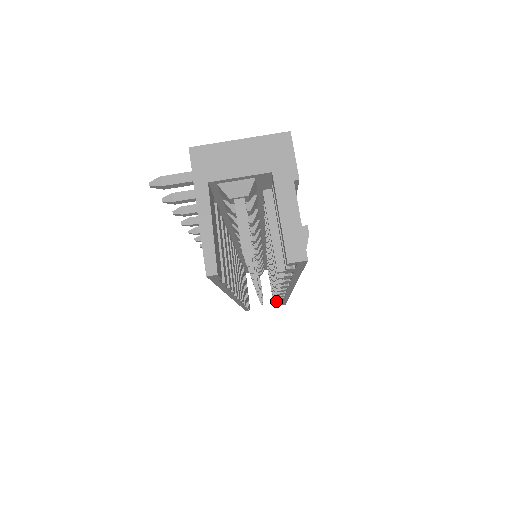
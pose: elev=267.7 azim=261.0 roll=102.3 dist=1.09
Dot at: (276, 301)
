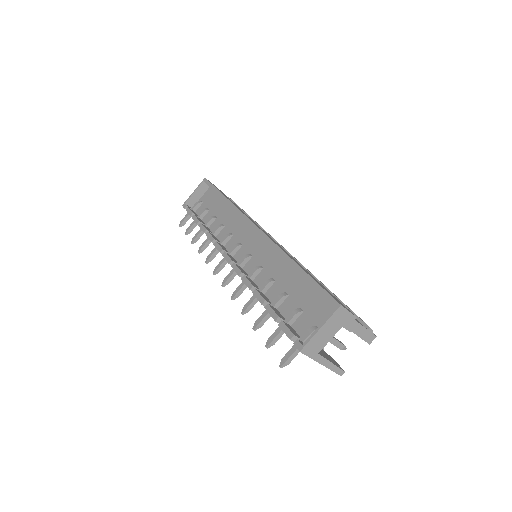
Dot at: occluded
